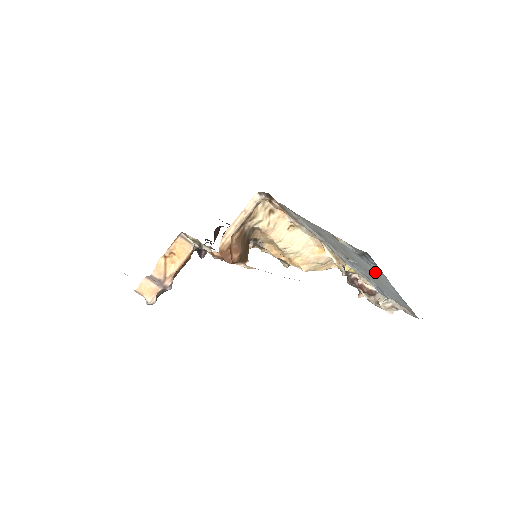
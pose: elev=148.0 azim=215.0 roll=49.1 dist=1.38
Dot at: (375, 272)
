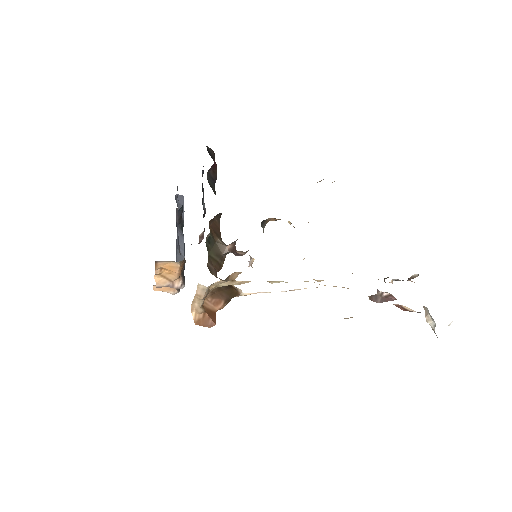
Dot at: occluded
